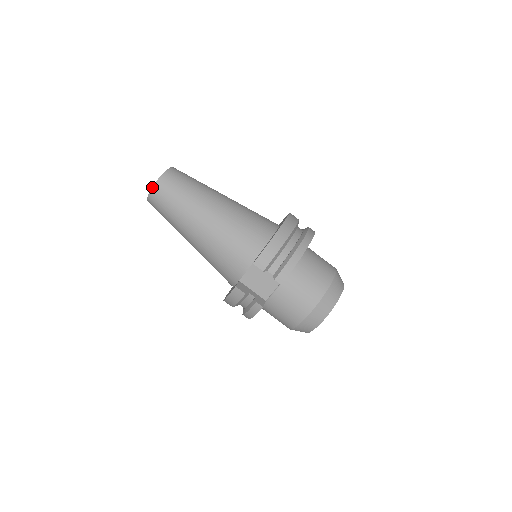
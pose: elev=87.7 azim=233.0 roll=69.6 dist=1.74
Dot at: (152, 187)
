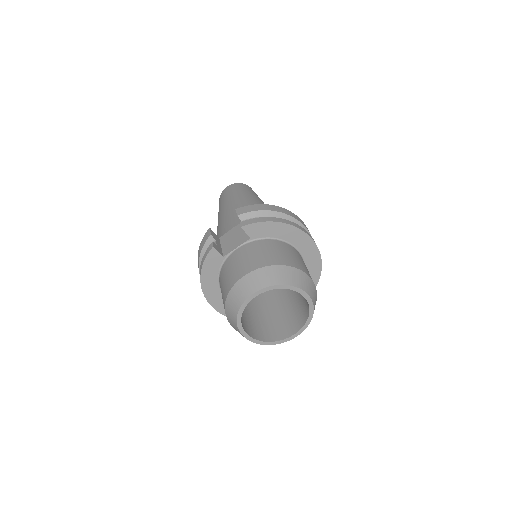
Dot at: (227, 186)
